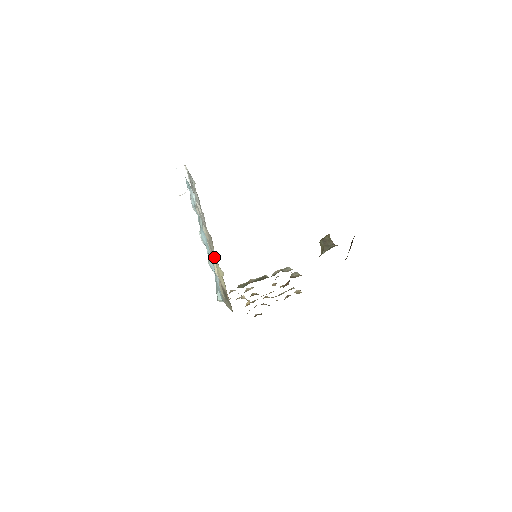
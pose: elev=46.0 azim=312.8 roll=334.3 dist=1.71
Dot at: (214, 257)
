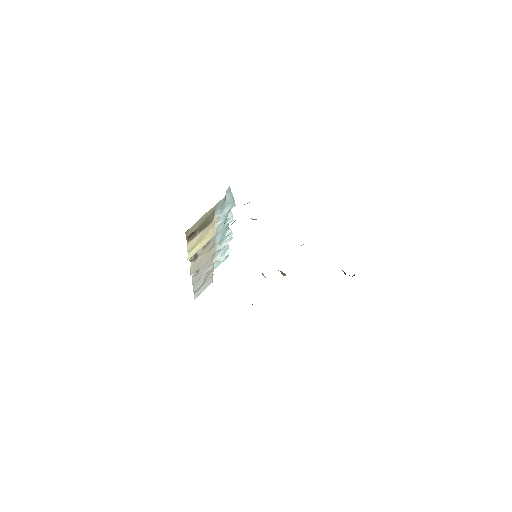
Dot at: (198, 253)
